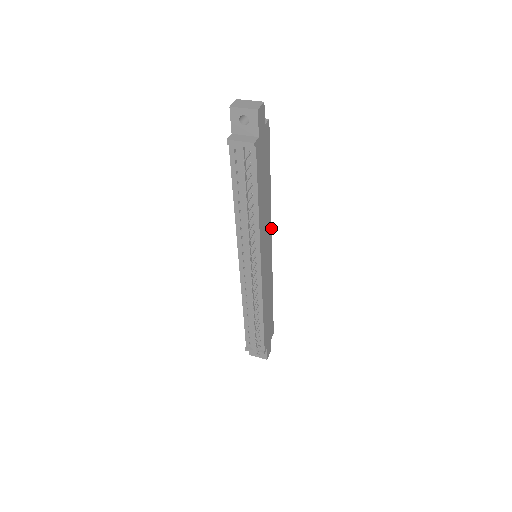
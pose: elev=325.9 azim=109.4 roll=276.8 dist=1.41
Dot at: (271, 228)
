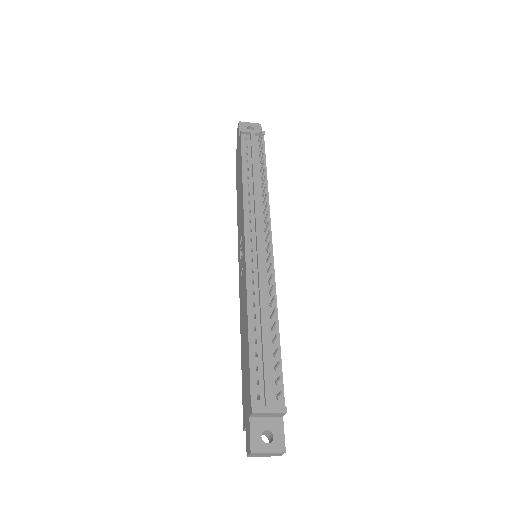
Dot at: occluded
